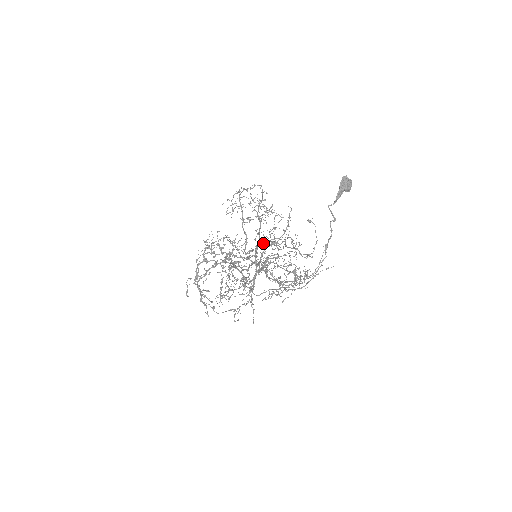
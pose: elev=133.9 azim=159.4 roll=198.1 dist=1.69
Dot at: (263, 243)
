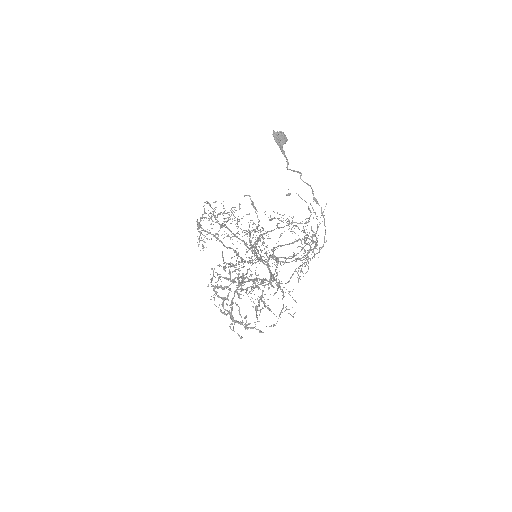
Dot at: (239, 239)
